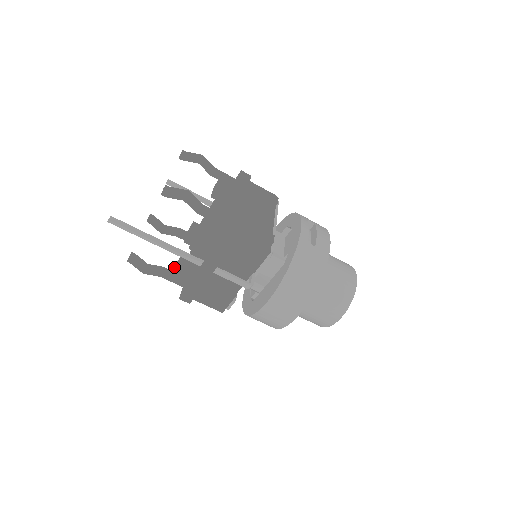
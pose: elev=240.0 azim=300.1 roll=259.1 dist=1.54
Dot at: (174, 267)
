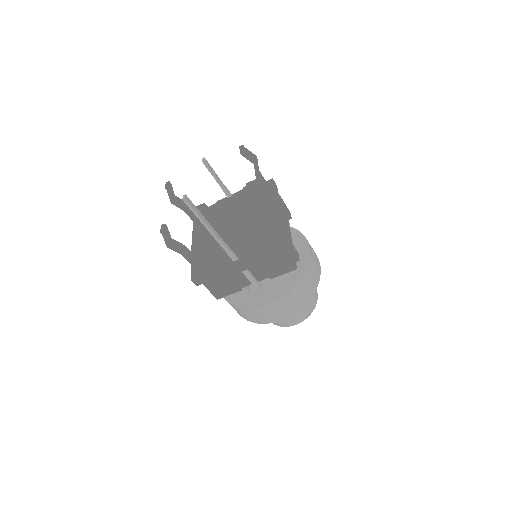
Dot at: (191, 247)
